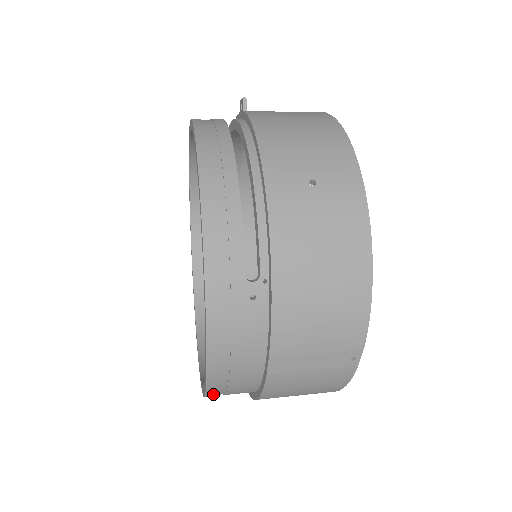
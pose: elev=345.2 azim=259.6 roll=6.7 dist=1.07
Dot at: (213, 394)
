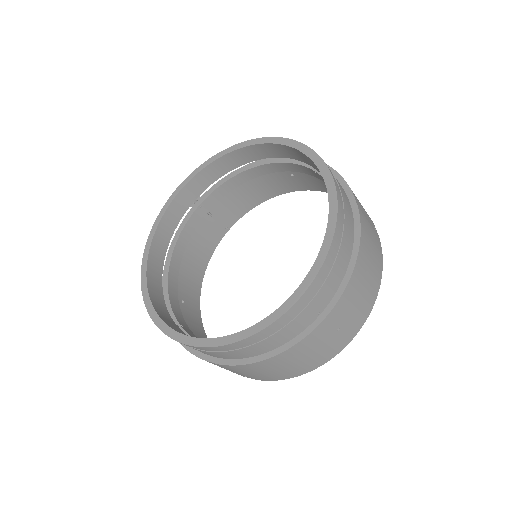
Dot at: (338, 231)
